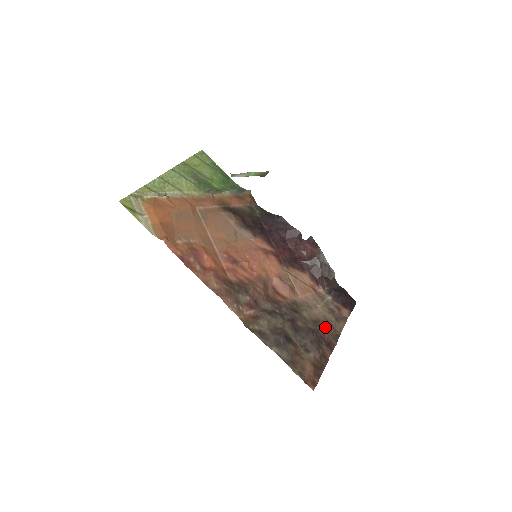
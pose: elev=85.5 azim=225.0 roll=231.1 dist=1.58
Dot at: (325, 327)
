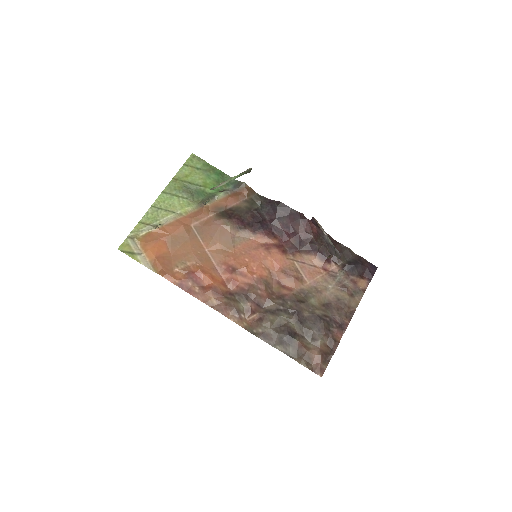
Dot at: (336, 308)
